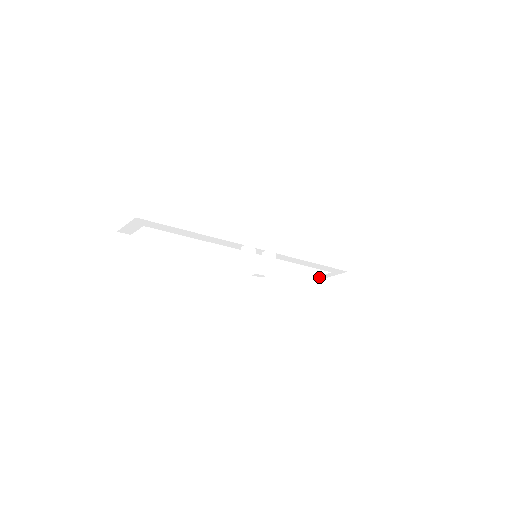
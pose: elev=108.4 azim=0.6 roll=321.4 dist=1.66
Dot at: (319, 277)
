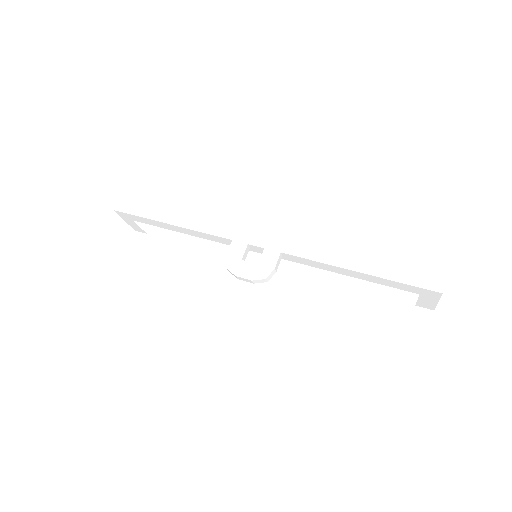
Dot at: (422, 306)
